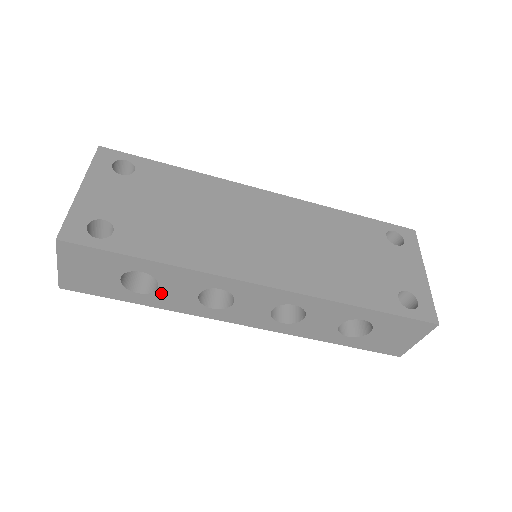
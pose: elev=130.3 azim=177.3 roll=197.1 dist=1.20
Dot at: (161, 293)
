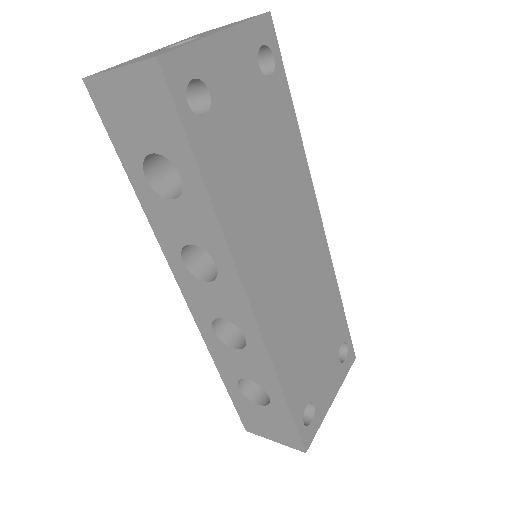
Dot at: (165, 204)
